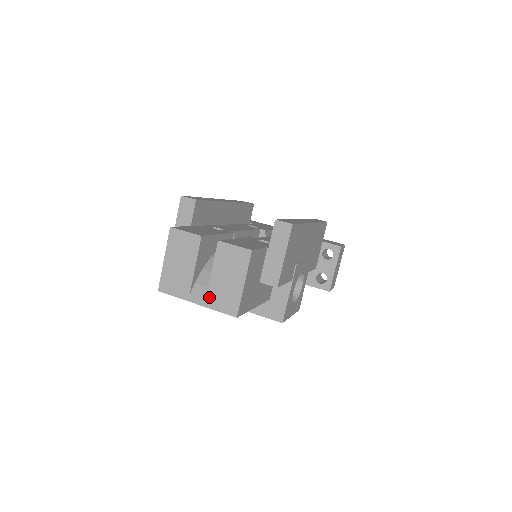
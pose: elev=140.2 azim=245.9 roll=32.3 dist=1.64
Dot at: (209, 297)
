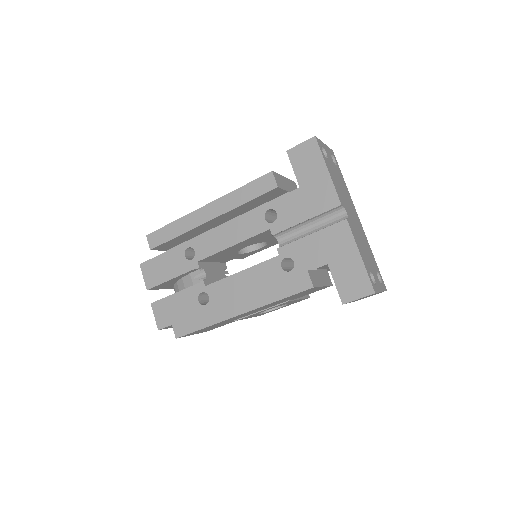
Dot at: occluded
